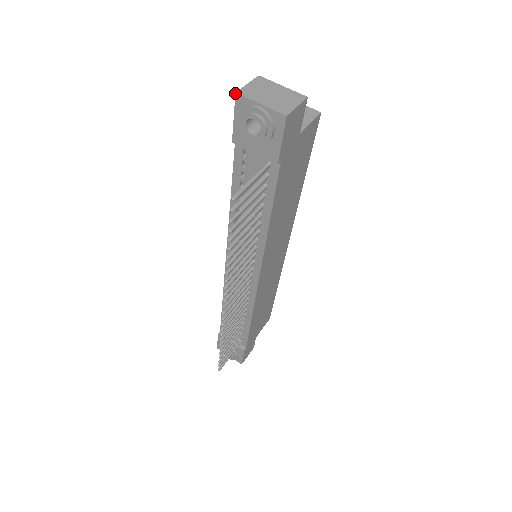
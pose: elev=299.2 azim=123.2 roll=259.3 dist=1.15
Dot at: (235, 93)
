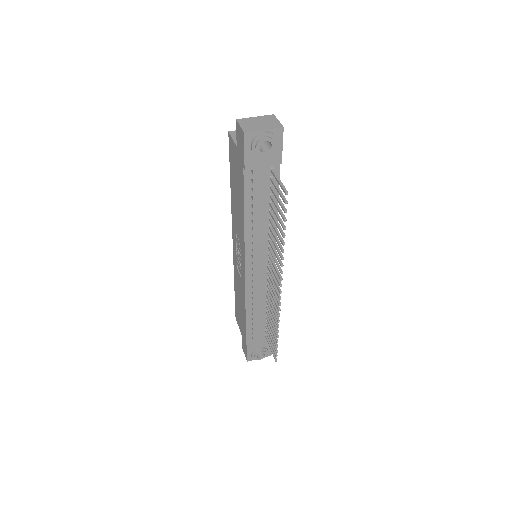
Dot at: (244, 133)
